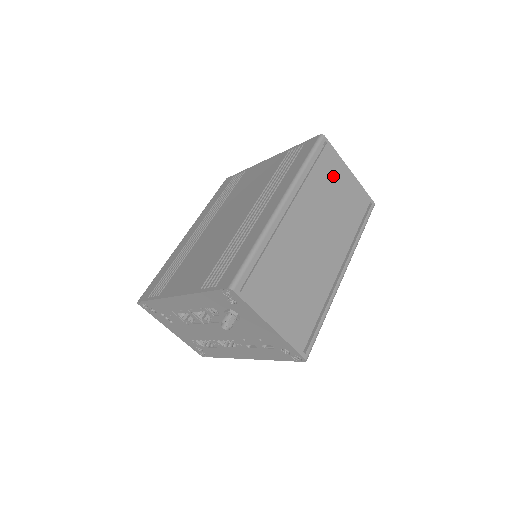
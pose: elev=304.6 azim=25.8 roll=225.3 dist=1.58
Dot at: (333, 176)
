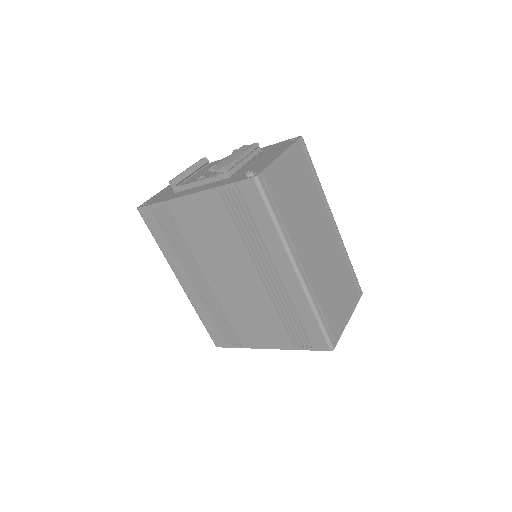
Dot at: (285, 187)
